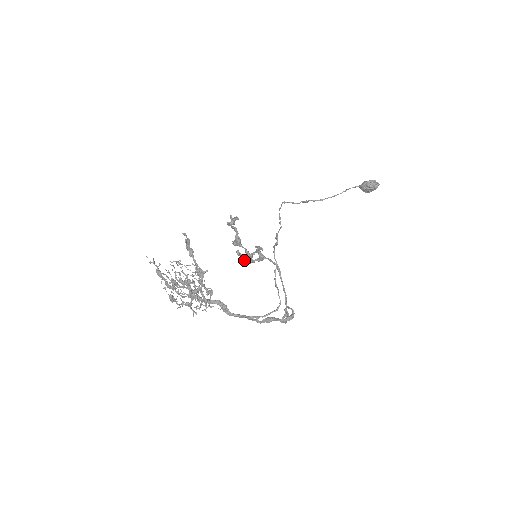
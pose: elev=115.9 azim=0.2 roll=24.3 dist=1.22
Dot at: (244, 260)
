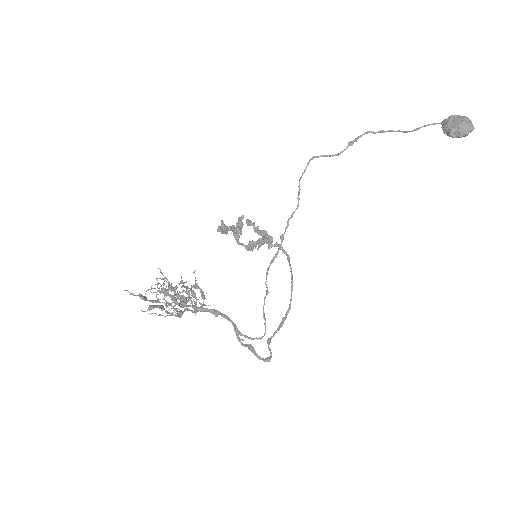
Dot at: (255, 230)
